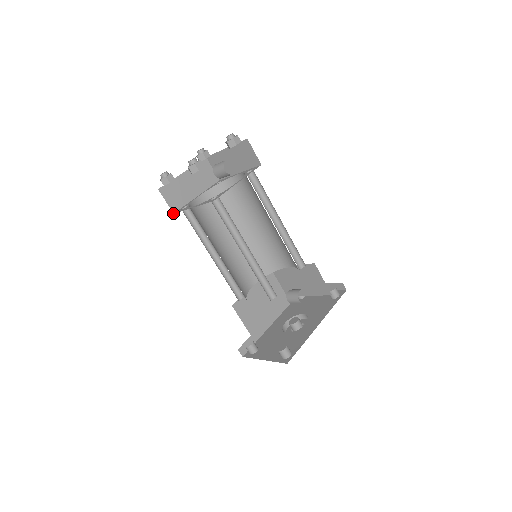
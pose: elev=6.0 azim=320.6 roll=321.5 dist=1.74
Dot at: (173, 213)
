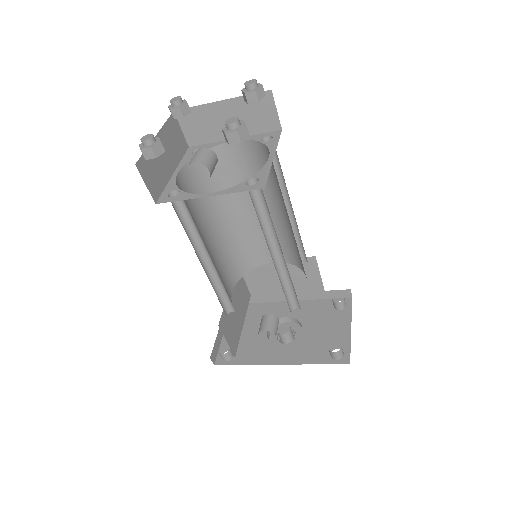
Dot at: (189, 146)
